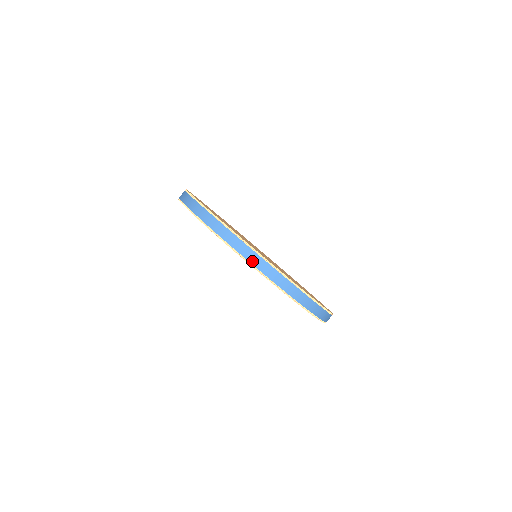
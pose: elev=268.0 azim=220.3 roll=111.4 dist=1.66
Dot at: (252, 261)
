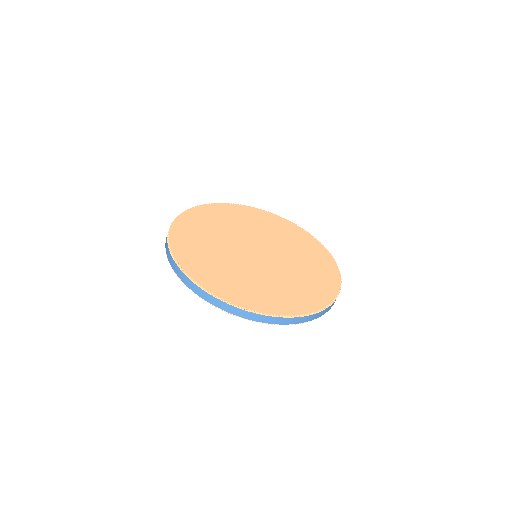
Dot at: occluded
